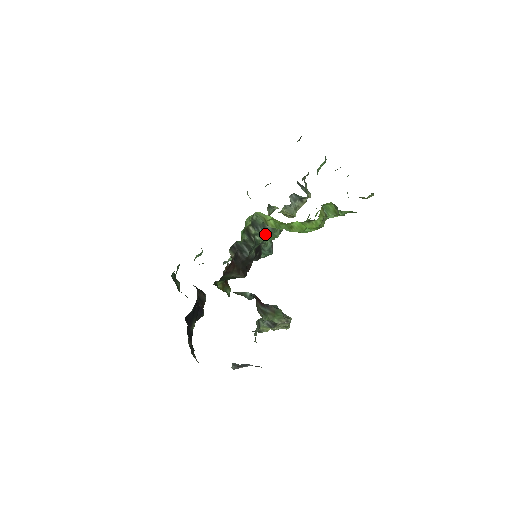
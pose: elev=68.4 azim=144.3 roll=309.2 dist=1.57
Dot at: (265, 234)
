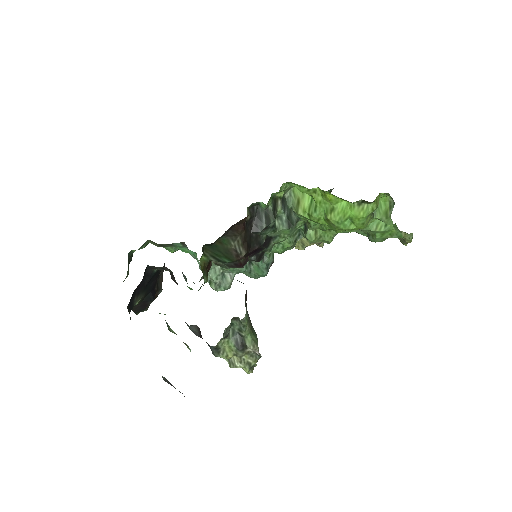
Dot at: (288, 222)
